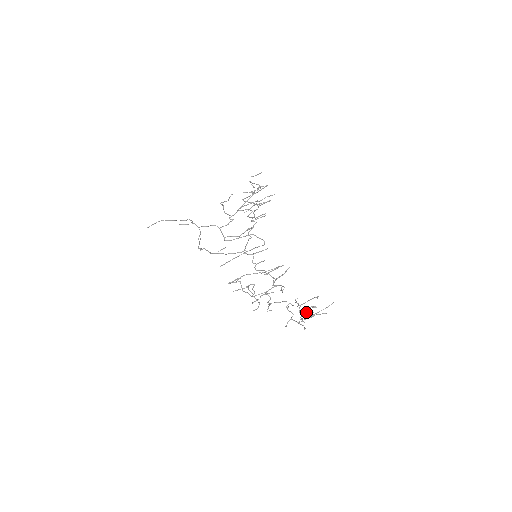
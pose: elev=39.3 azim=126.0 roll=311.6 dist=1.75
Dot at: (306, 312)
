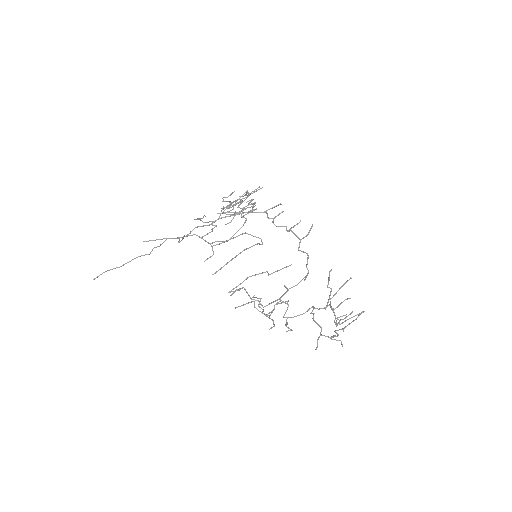
Dot at: (336, 323)
